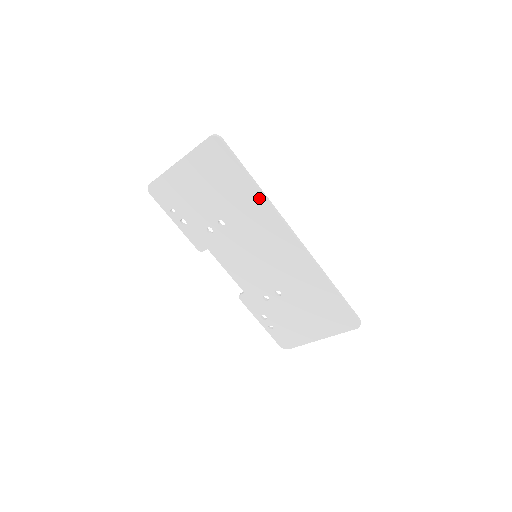
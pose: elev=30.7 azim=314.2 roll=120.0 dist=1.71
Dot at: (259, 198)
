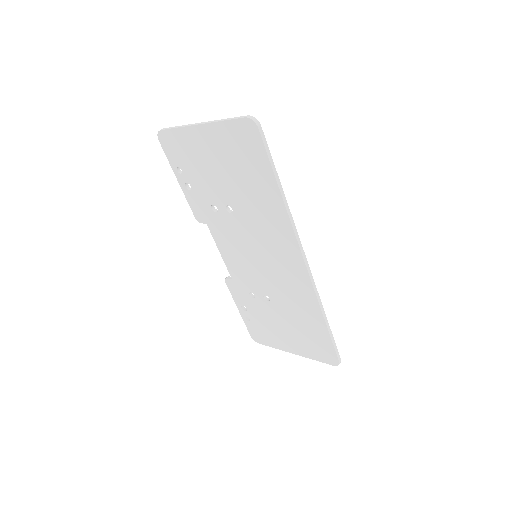
Dot at: (280, 208)
